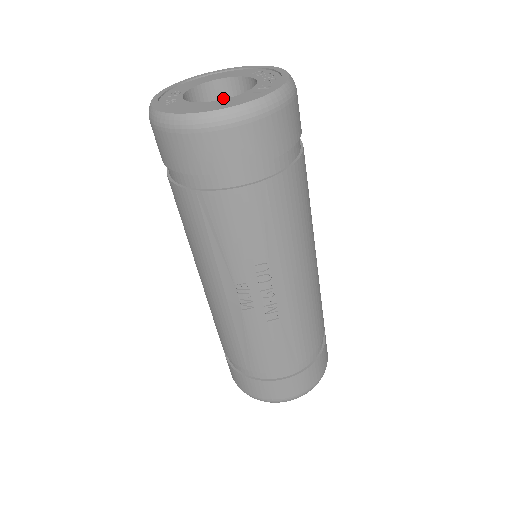
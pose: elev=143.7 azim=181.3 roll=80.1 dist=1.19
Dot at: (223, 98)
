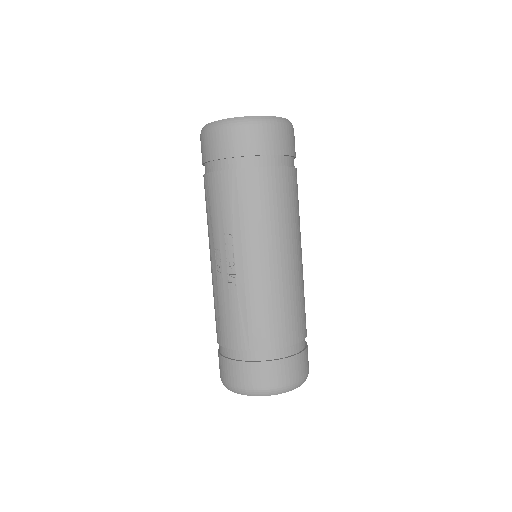
Dot at: occluded
